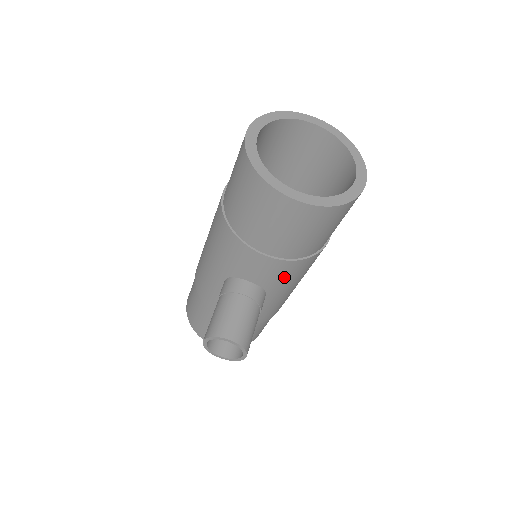
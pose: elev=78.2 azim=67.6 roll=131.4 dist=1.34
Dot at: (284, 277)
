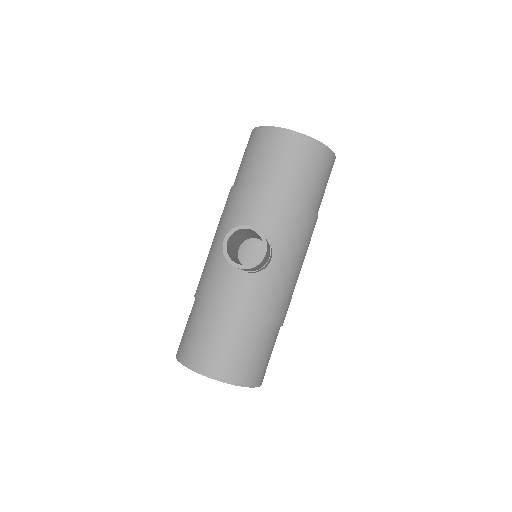
Dot at: (288, 228)
